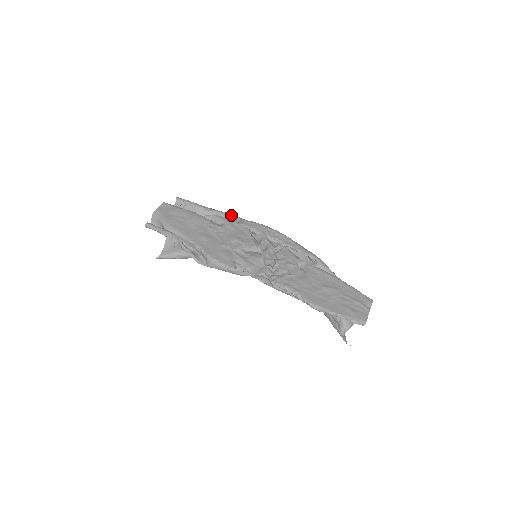
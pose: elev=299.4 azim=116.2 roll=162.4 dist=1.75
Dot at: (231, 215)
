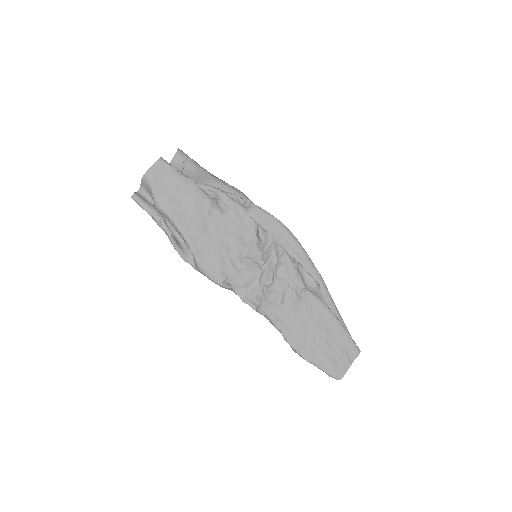
Dot at: (241, 192)
